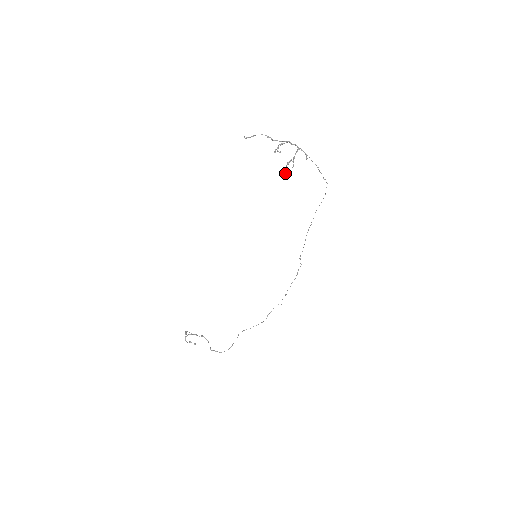
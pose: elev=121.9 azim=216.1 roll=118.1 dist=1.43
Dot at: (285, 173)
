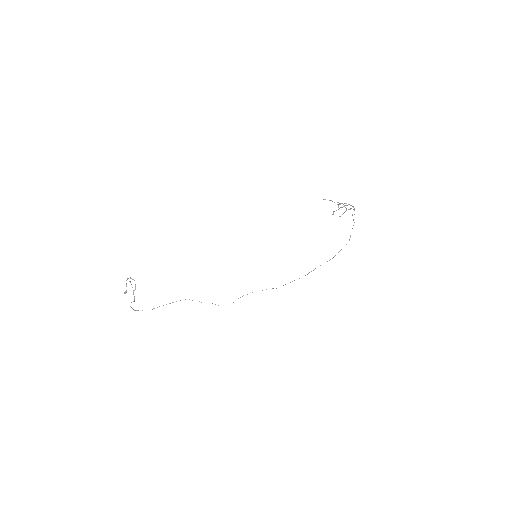
Dot at: (333, 213)
